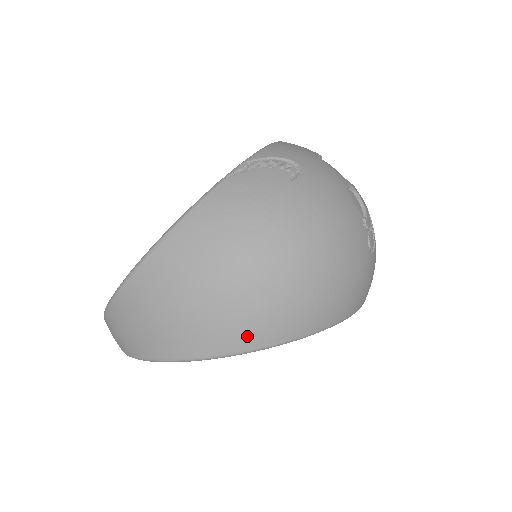
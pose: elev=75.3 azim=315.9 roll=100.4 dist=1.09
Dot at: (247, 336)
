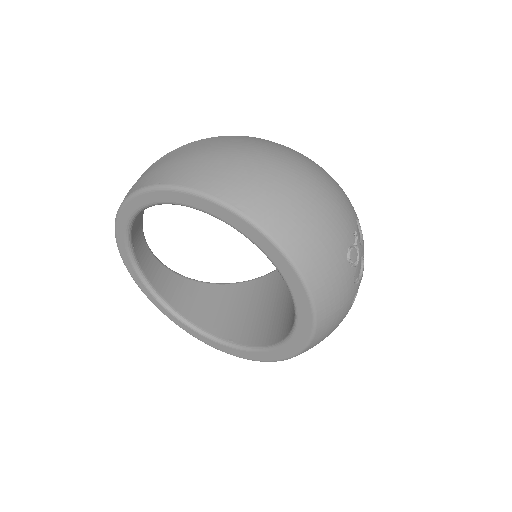
Dot at: (223, 185)
